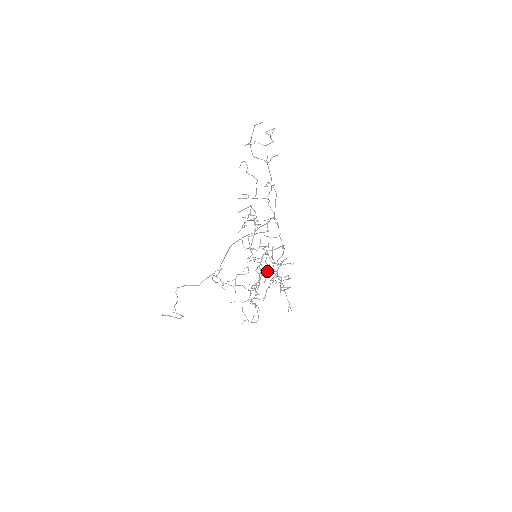
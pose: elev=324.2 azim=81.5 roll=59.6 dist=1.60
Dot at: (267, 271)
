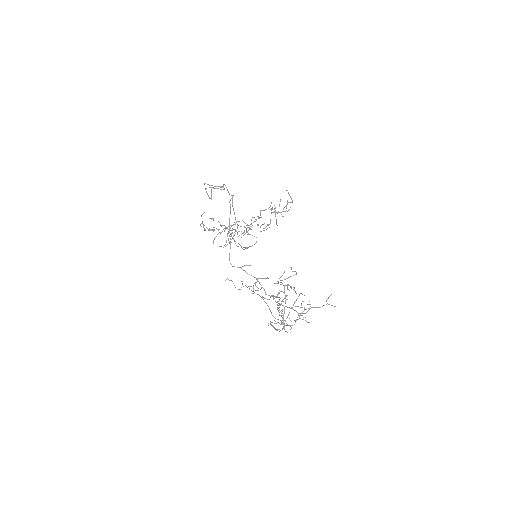
Dot at: (281, 316)
